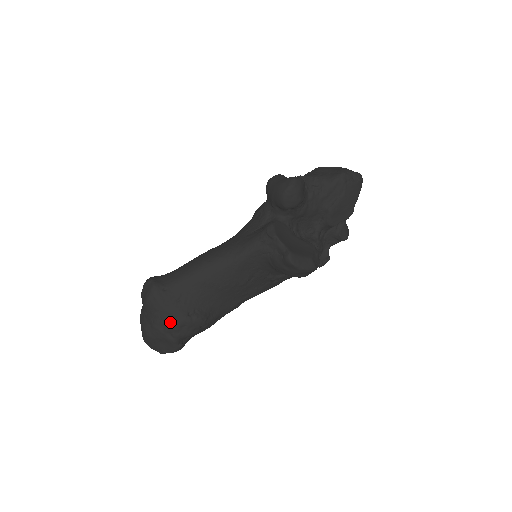
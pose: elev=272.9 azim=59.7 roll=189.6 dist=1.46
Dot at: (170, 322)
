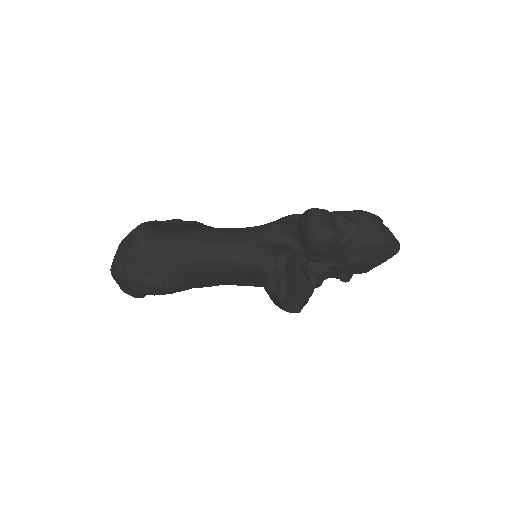
Dot at: (142, 280)
